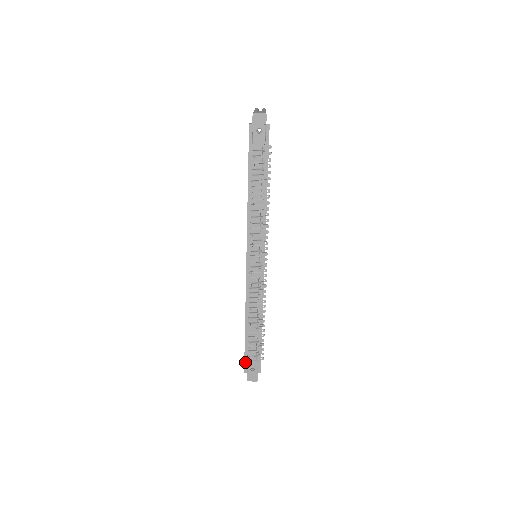
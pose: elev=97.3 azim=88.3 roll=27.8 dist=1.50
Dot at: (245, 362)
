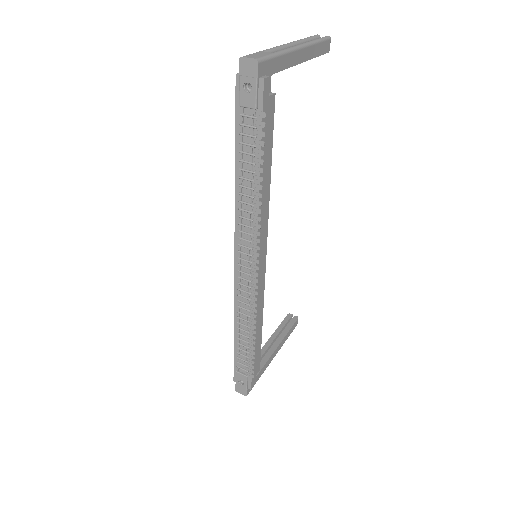
Dot at: (234, 371)
